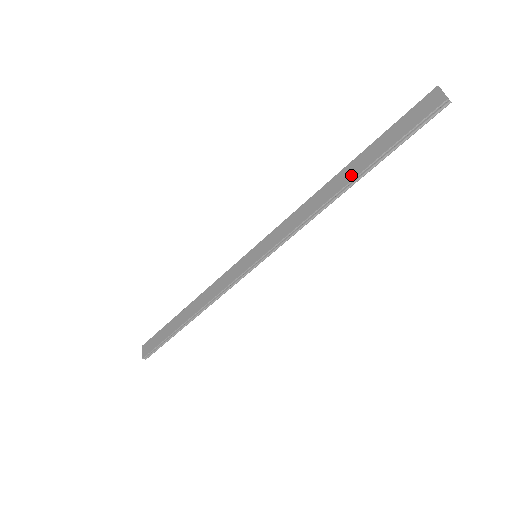
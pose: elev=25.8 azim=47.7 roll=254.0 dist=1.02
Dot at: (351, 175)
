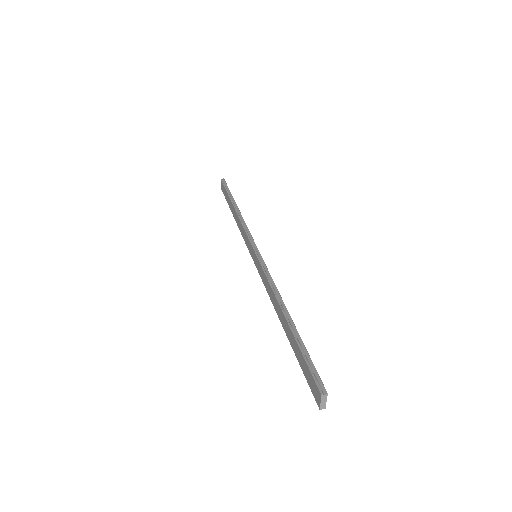
Dot at: (285, 329)
